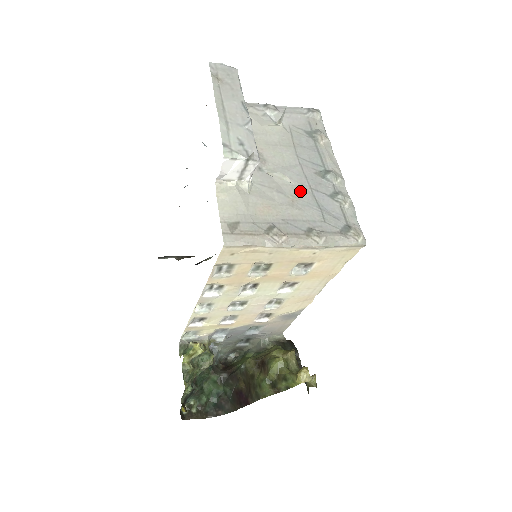
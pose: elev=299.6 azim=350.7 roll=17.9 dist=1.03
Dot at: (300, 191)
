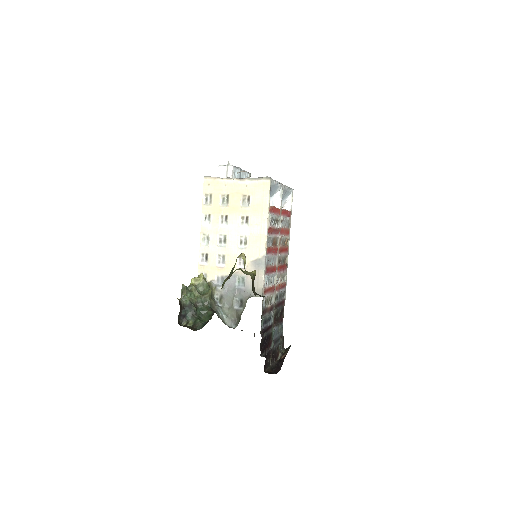
Dot at: occluded
